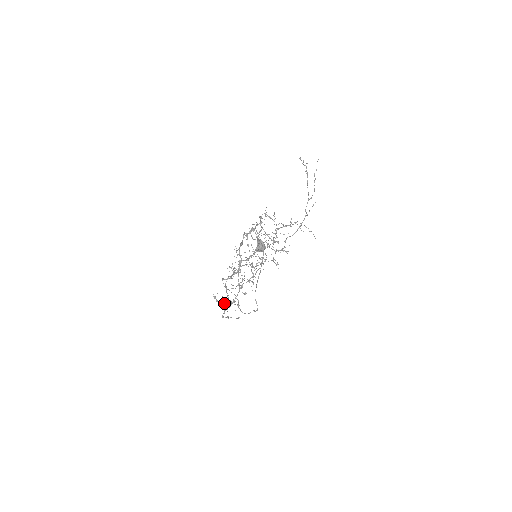
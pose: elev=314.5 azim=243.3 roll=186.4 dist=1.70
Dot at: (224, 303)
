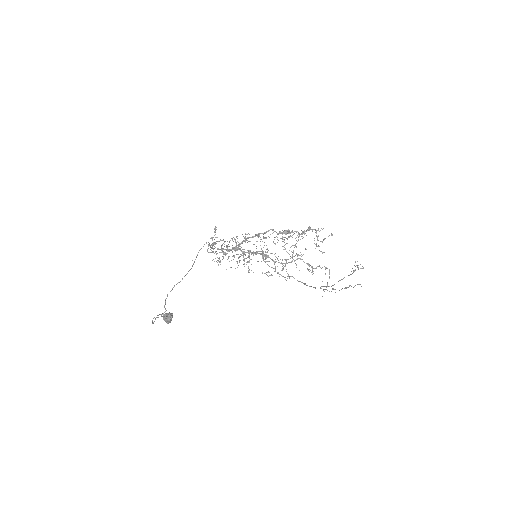
Dot at: occluded
